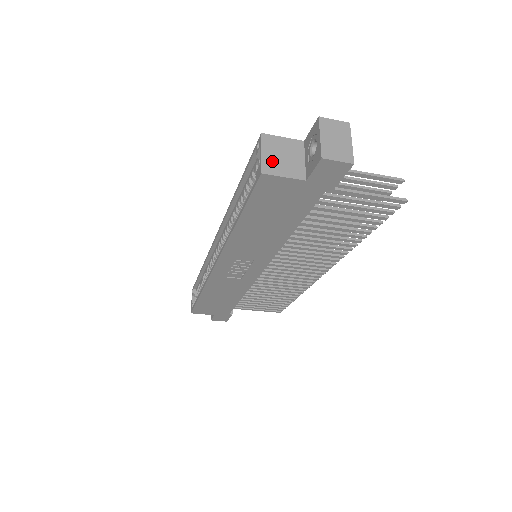
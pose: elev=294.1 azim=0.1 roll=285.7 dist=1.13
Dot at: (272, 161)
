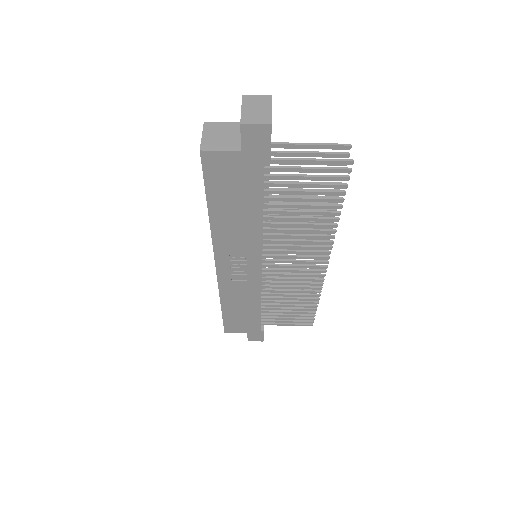
Dot at: (211, 140)
